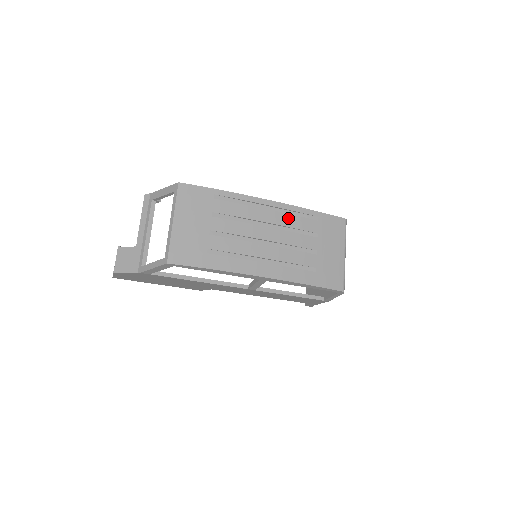
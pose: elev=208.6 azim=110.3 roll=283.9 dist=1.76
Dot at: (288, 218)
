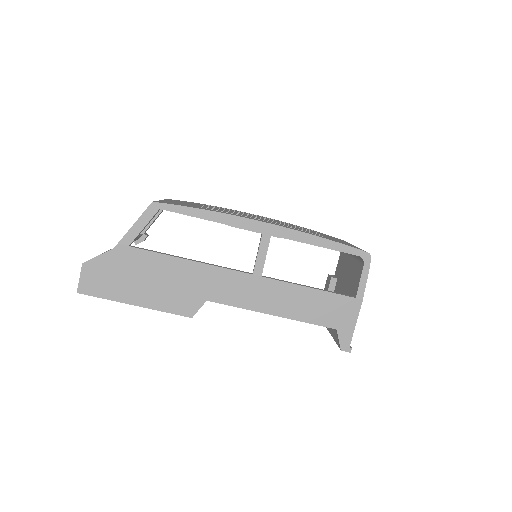
Dot at: (282, 222)
